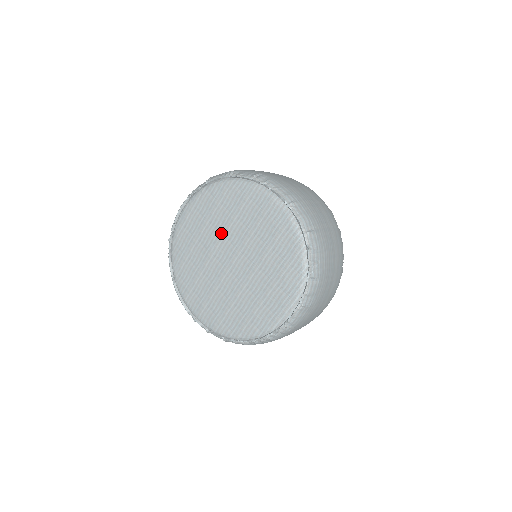
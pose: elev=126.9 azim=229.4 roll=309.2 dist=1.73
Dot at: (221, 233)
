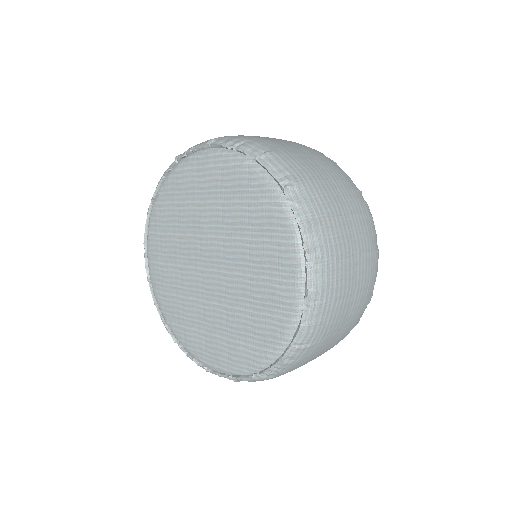
Dot at: (223, 230)
